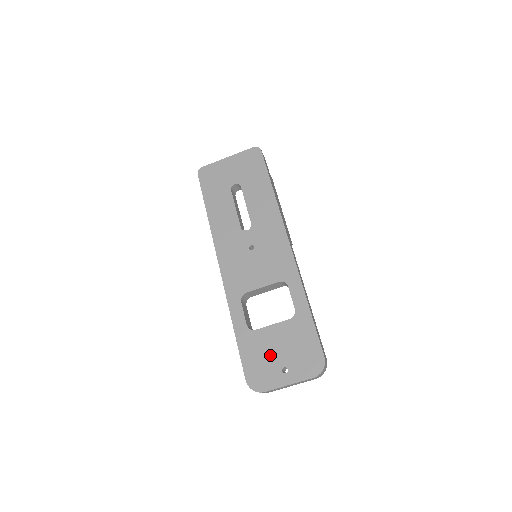
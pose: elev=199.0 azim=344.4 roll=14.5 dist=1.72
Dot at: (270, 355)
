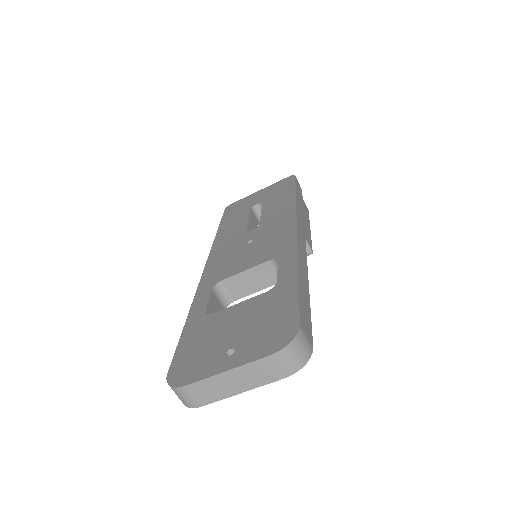
Dot at: (218, 337)
